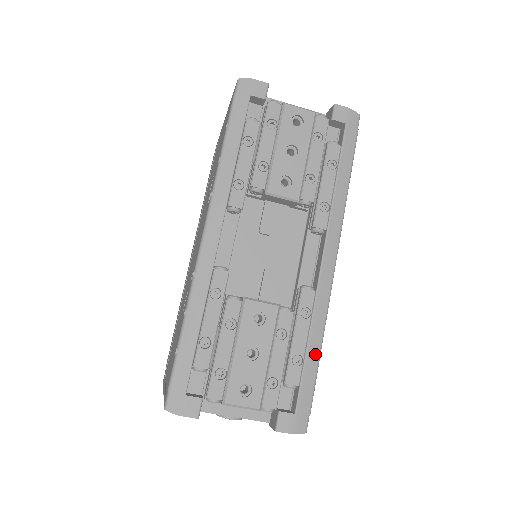
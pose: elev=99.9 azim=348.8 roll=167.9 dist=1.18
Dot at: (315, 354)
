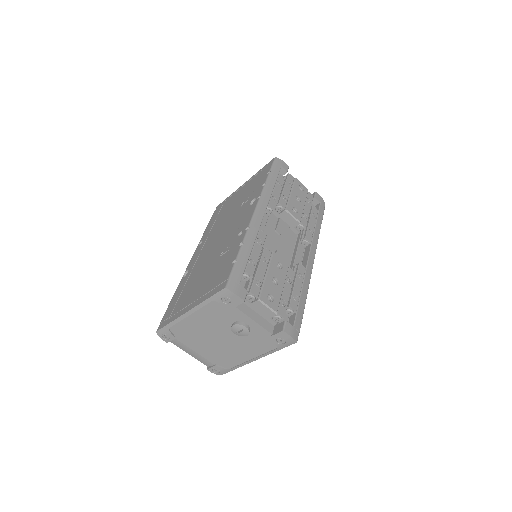
Dot at: (304, 300)
